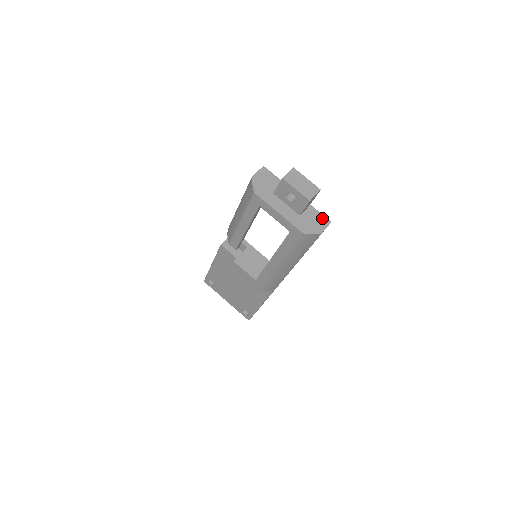
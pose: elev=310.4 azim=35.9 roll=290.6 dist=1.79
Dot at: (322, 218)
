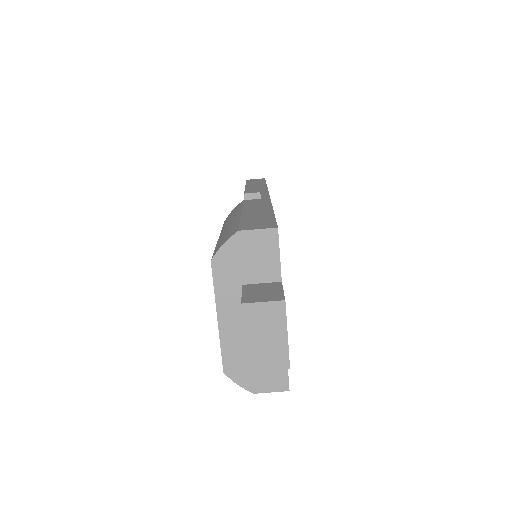
Dot at: (281, 375)
